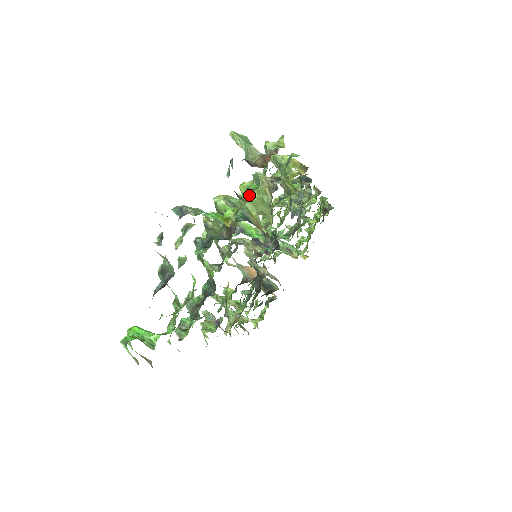
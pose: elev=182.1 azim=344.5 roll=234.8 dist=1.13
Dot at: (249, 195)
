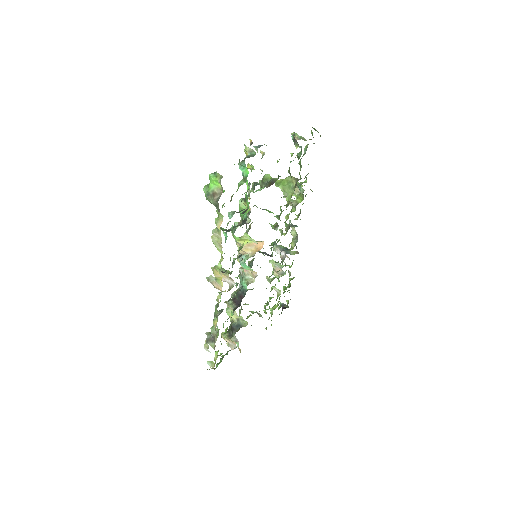
Dot at: occluded
